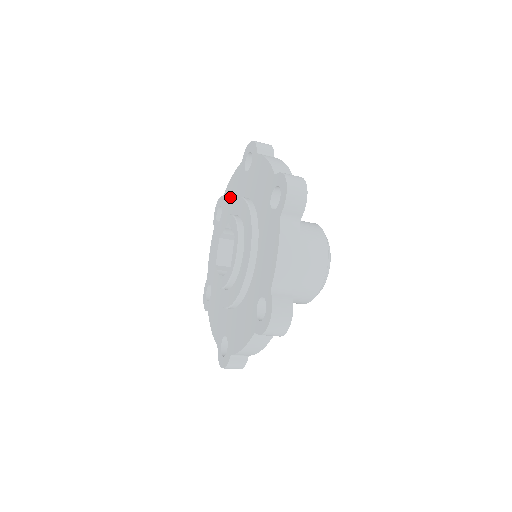
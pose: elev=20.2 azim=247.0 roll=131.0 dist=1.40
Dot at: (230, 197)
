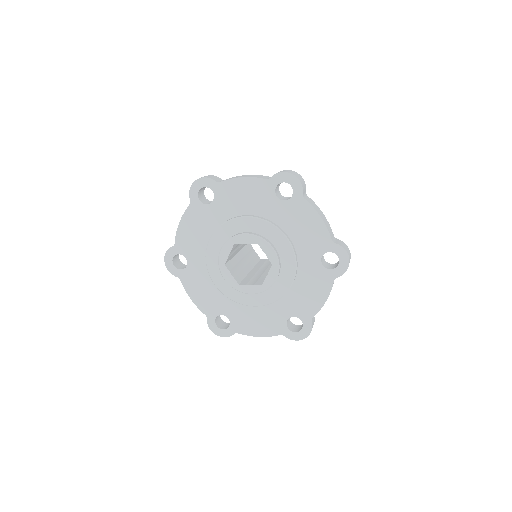
Dot at: (193, 237)
